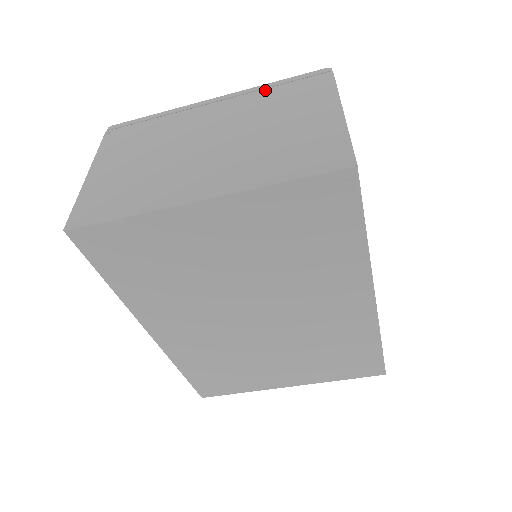
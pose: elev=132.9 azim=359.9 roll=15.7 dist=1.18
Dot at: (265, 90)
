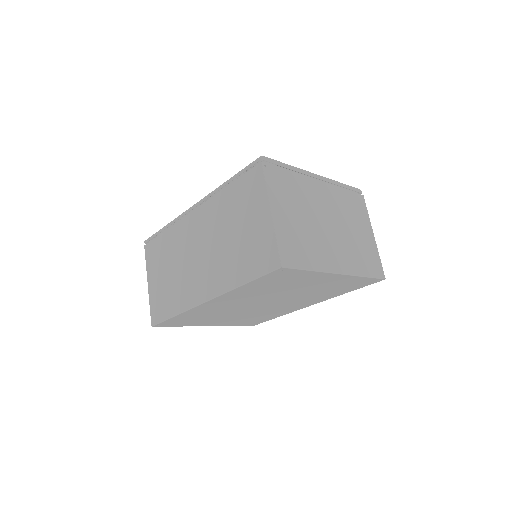
Dot at: (341, 189)
